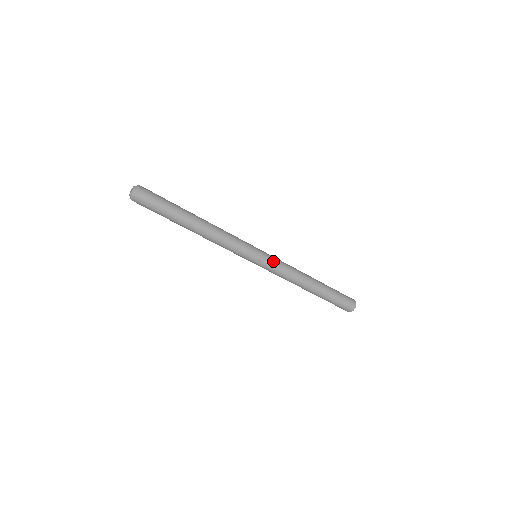
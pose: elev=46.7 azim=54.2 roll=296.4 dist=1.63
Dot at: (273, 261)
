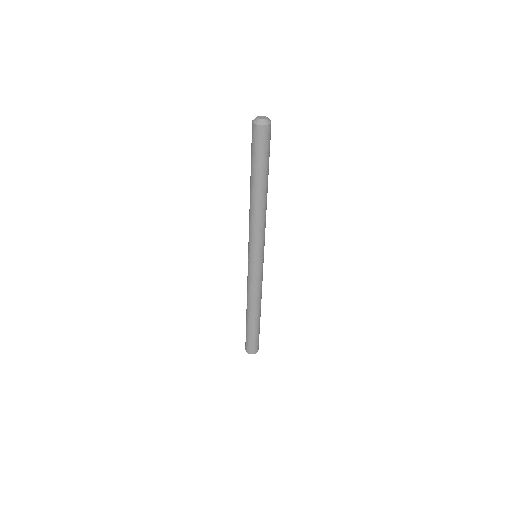
Dot at: occluded
